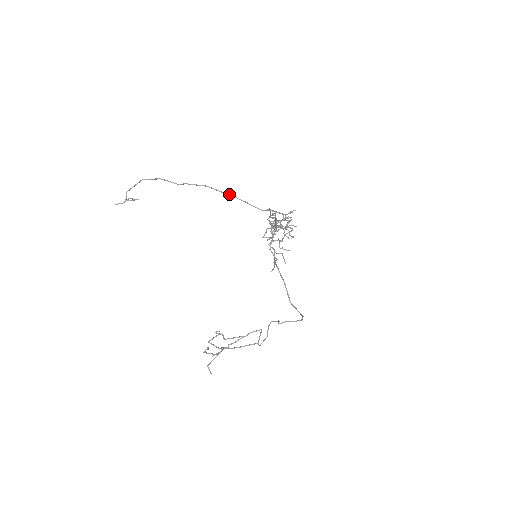
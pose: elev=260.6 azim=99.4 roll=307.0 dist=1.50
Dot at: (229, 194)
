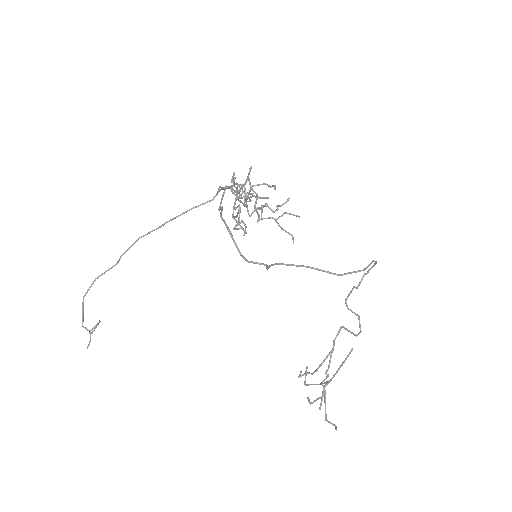
Dot at: (164, 224)
